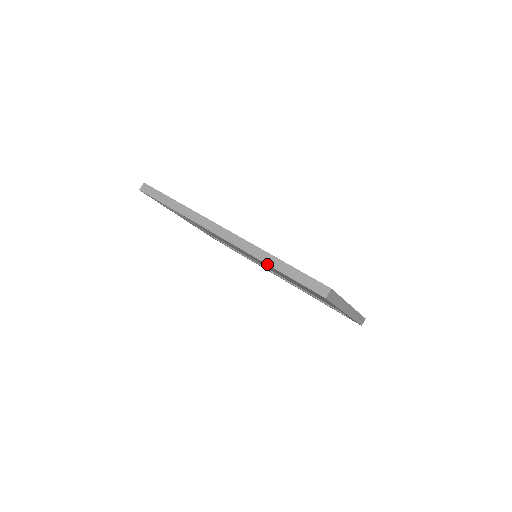
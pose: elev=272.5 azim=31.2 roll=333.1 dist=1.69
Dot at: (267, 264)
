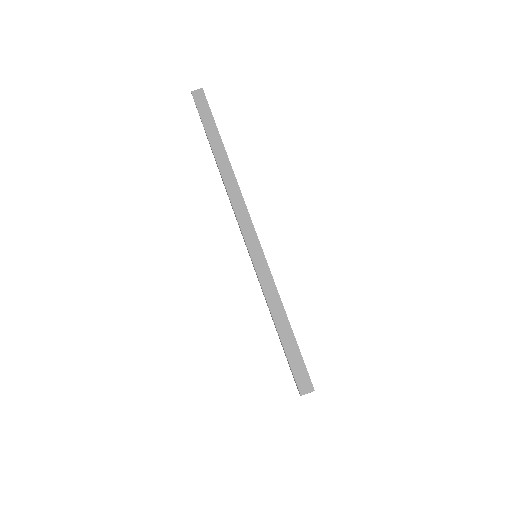
Dot at: (268, 304)
